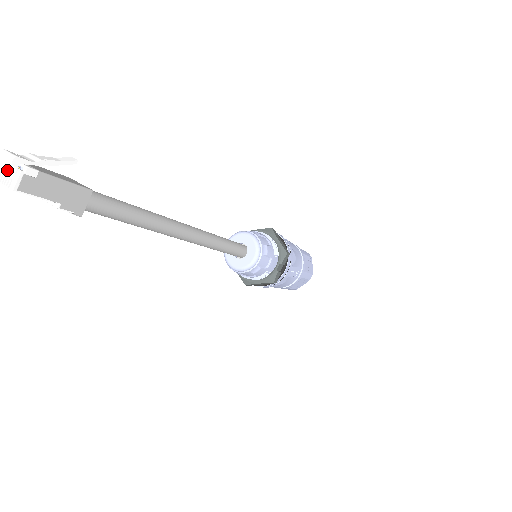
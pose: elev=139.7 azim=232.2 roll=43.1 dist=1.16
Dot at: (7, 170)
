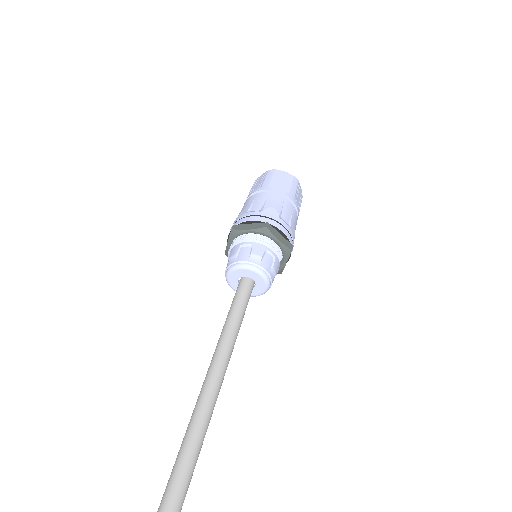
Dot at: out of frame
